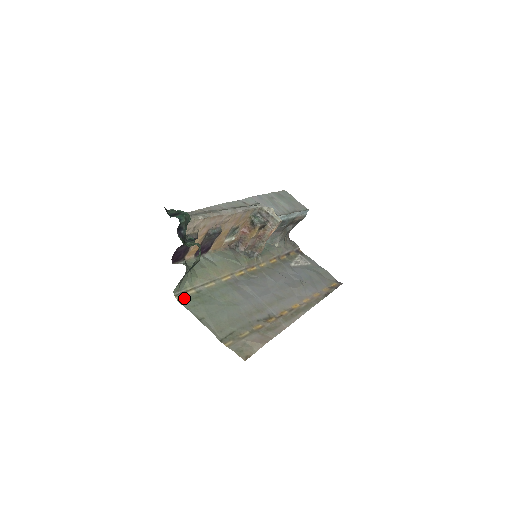
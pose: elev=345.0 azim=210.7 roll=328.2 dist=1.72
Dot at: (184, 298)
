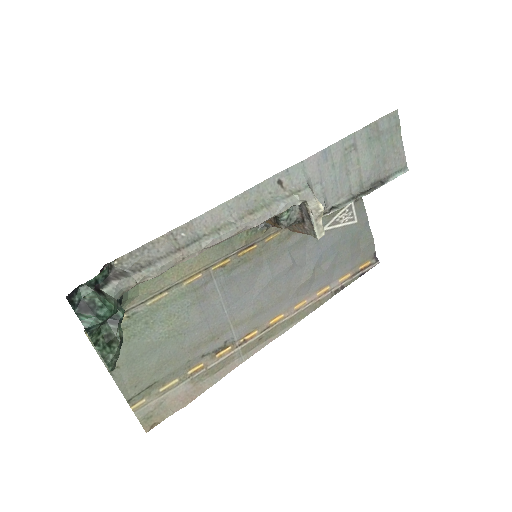
Dot at: occluded
